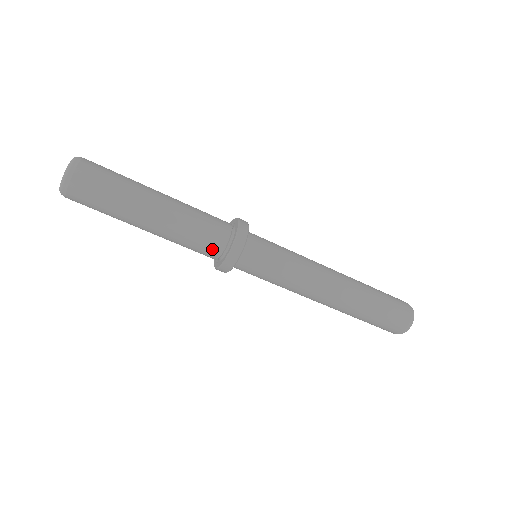
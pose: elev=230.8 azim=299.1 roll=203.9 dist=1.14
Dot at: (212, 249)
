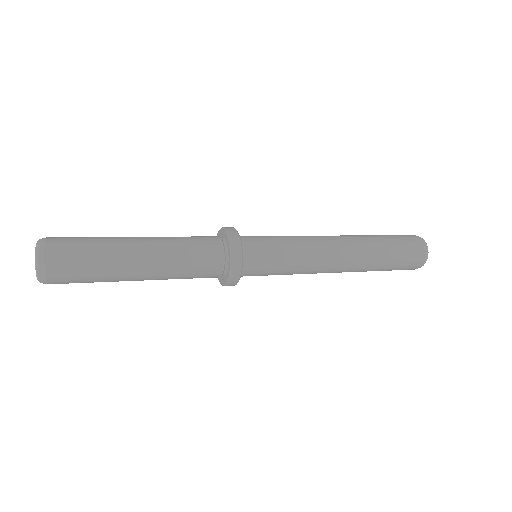
Dot at: occluded
